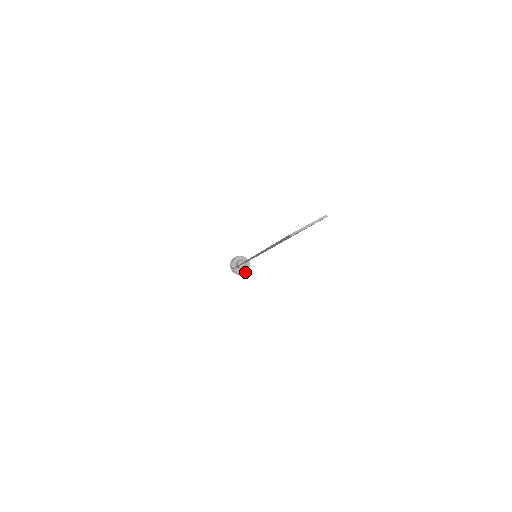
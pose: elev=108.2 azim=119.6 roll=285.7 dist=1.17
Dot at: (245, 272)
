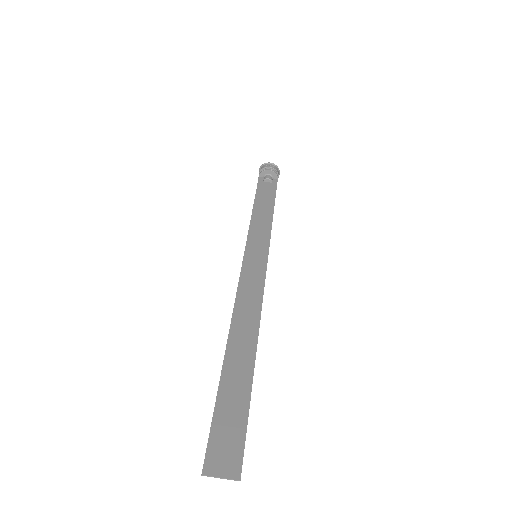
Dot at: occluded
